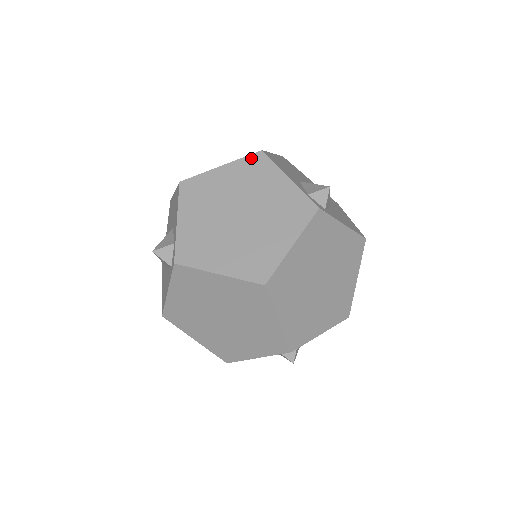
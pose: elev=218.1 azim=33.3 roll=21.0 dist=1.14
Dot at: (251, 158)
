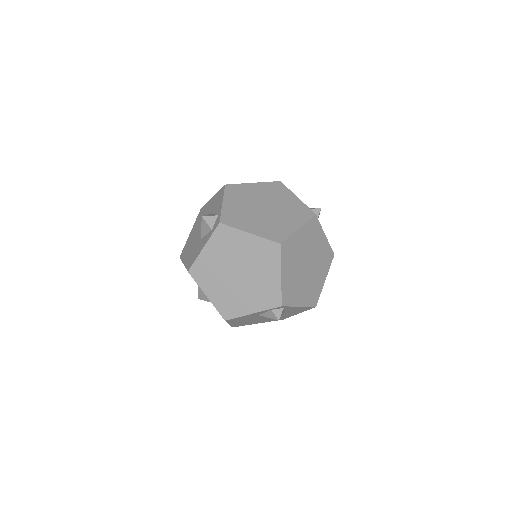
Dot at: (273, 183)
